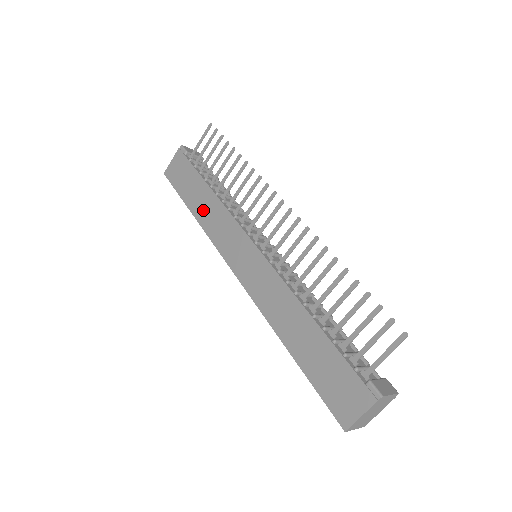
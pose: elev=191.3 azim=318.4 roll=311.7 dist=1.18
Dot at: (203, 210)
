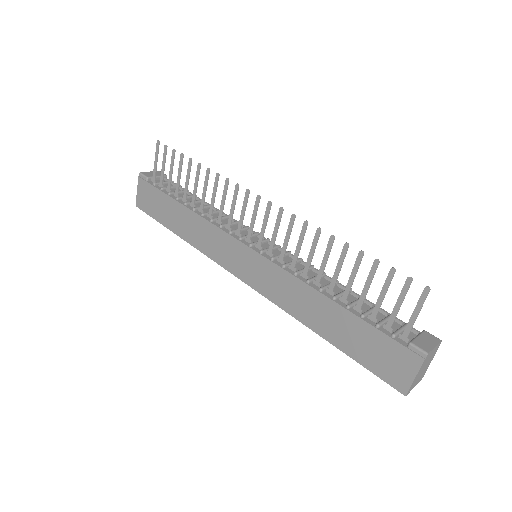
Dot at: (188, 230)
